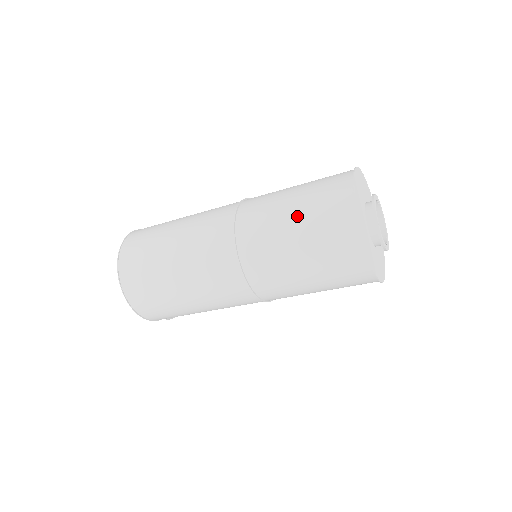
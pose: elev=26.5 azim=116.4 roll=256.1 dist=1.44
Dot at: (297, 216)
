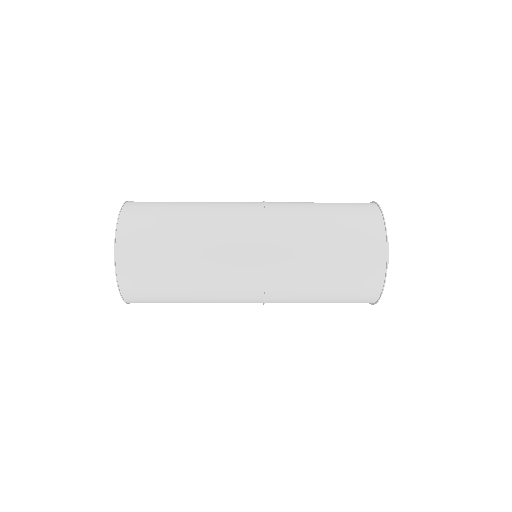
Dot at: (332, 247)
